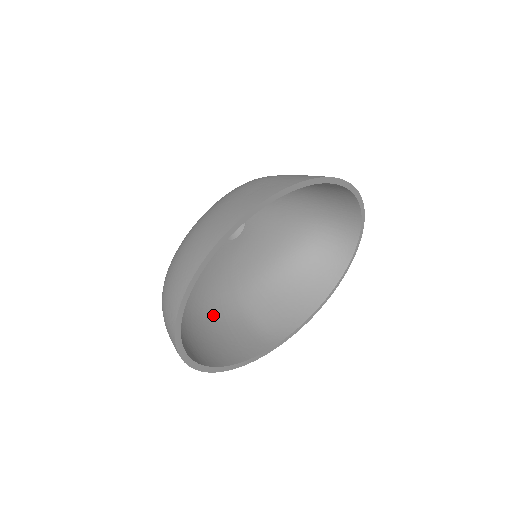
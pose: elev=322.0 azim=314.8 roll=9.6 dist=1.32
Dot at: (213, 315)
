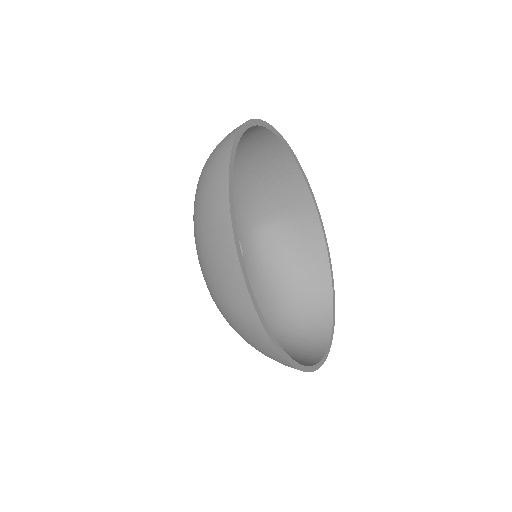
Dot at: occluded
